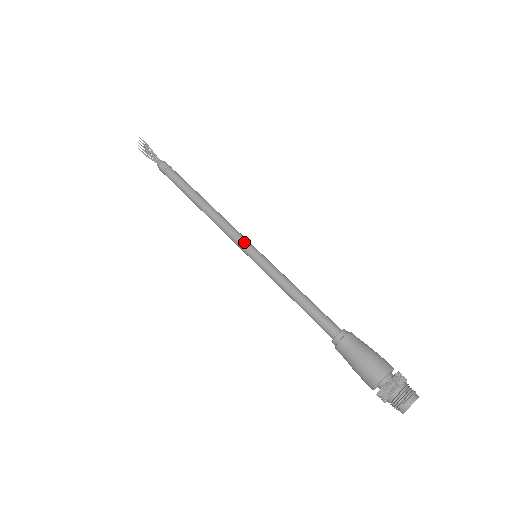
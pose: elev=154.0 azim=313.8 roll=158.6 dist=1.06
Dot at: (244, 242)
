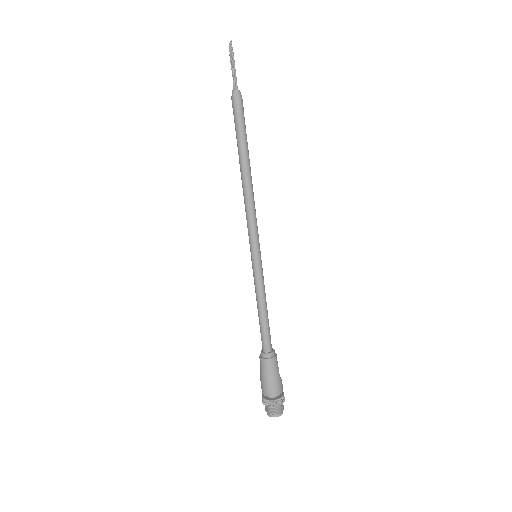
Dot at: (253, 241)
